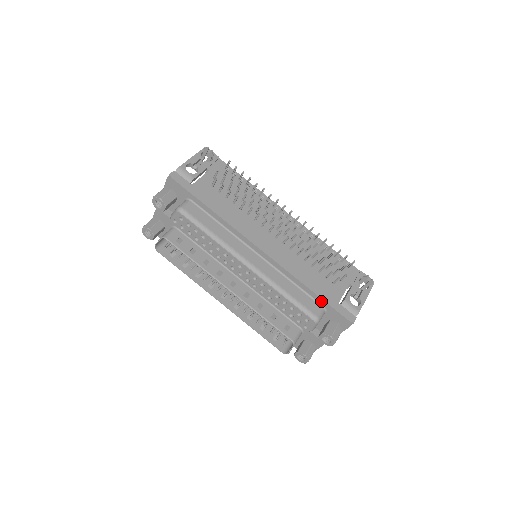
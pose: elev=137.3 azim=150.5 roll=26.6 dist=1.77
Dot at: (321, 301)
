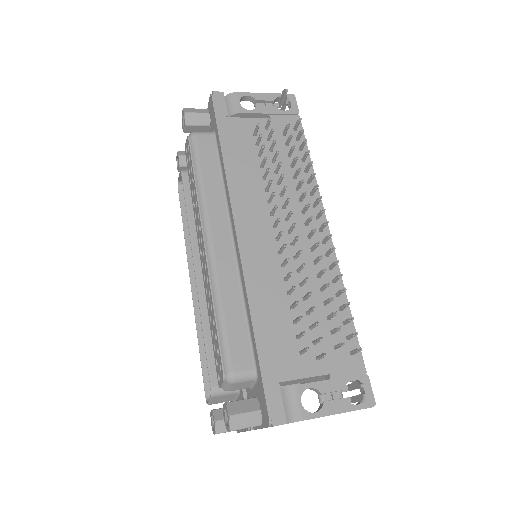
Dot at: (257, 358)
